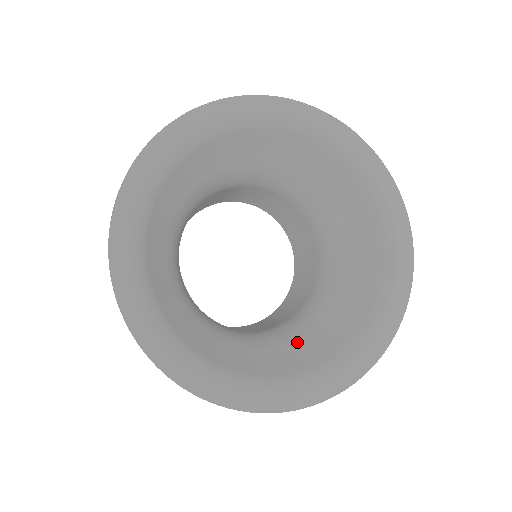
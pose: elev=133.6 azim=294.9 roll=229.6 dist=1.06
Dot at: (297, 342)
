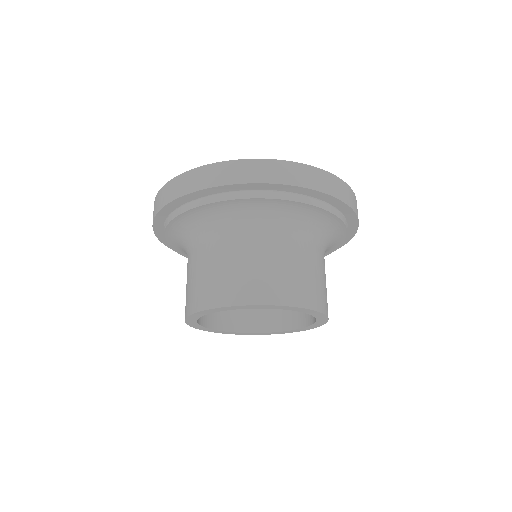
Dot at: occluded
